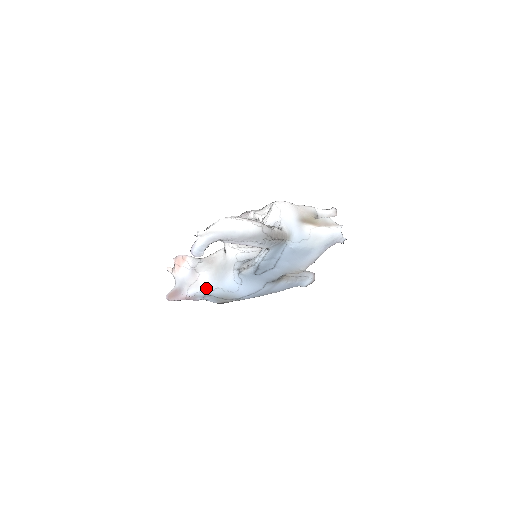
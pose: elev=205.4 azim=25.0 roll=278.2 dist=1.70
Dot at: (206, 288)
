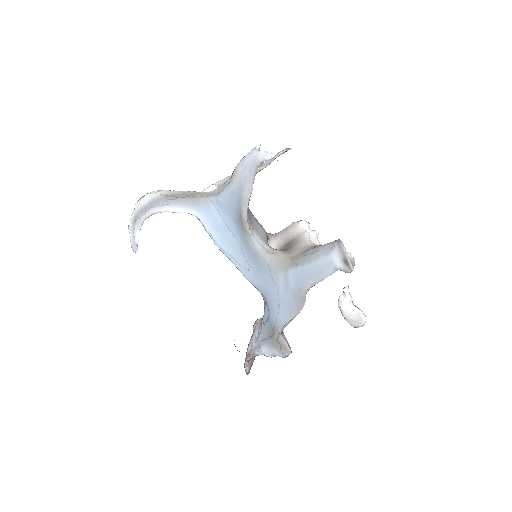
Dot at: (257, 334)
